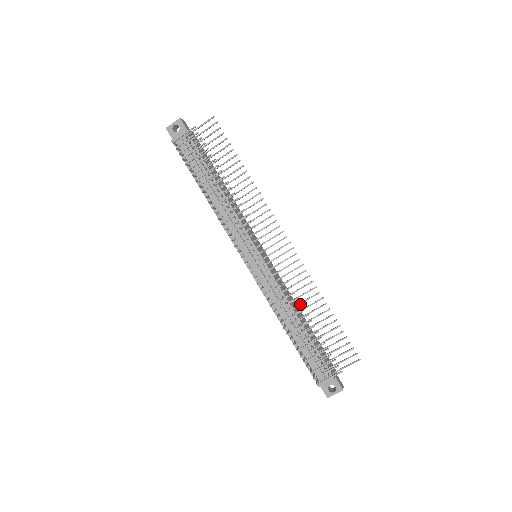
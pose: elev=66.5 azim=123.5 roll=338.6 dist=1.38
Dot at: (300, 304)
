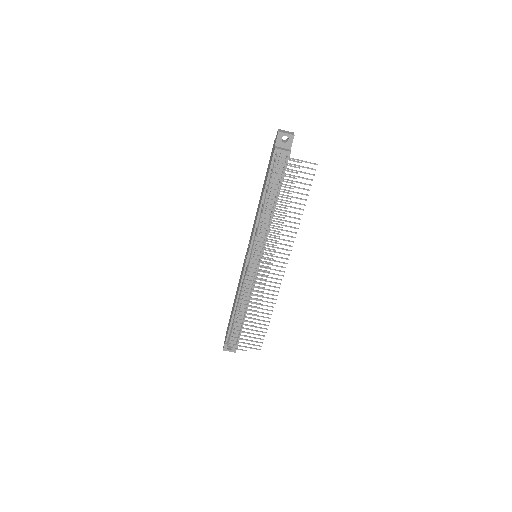
Dot at: (259, 307)
